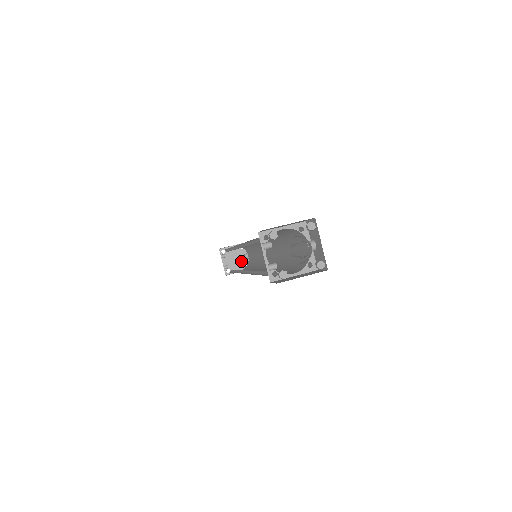
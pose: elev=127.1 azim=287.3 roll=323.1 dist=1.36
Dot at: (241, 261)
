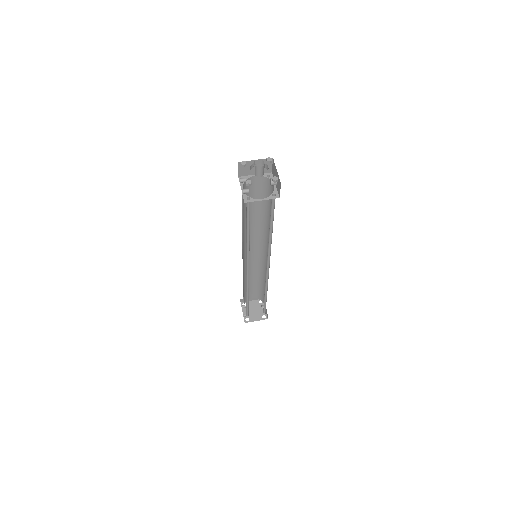
Dot at: (259, 313)
